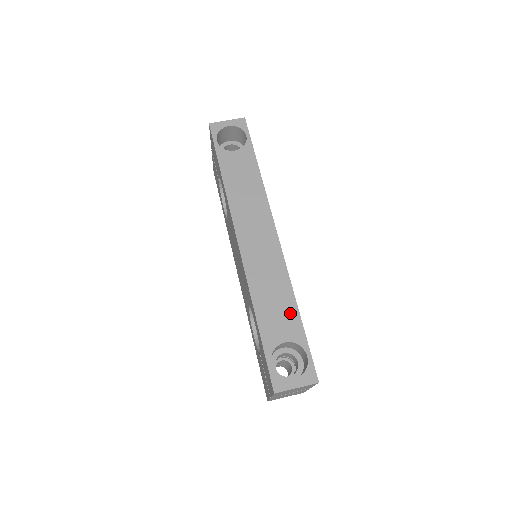
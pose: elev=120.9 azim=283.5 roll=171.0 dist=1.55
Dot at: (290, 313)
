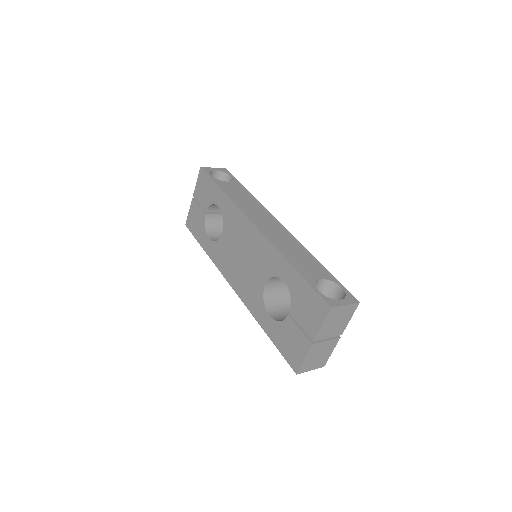
Dot at: (315, 264)
